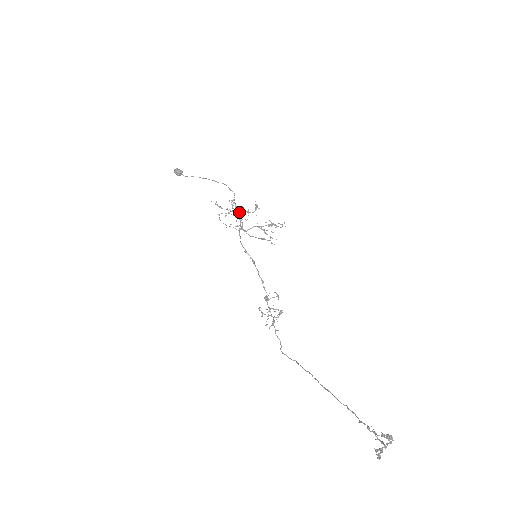
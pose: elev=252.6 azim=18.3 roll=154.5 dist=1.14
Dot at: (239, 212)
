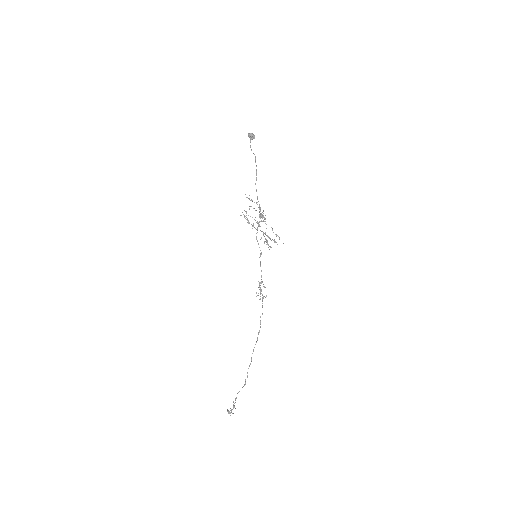
Dot at: (259, 212)
